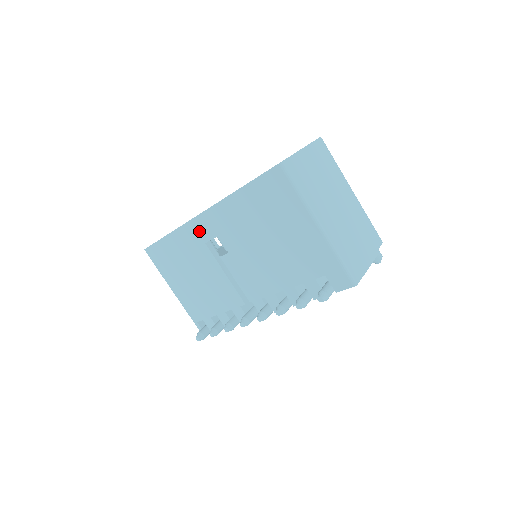
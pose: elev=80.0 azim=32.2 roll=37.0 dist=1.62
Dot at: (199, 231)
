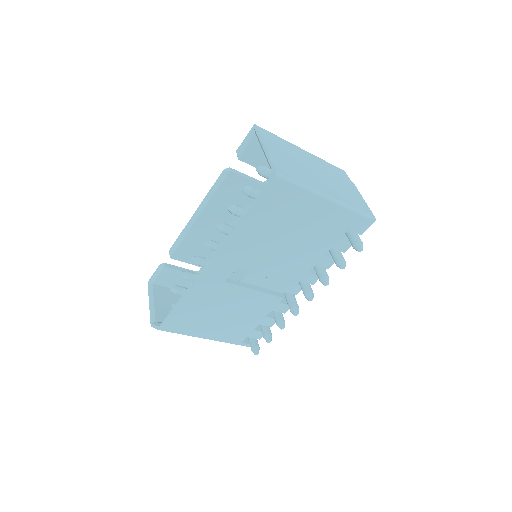
Dot at: (214, 277)
